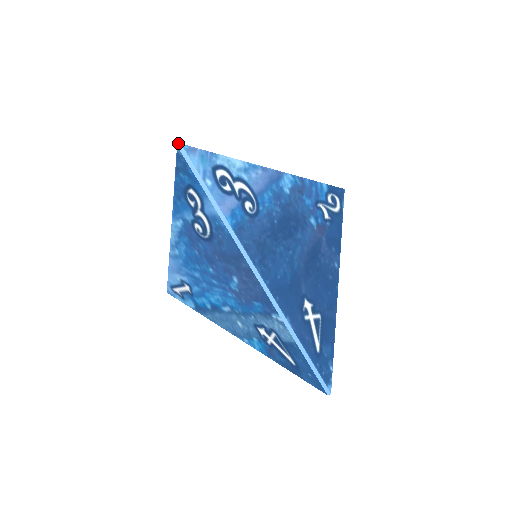
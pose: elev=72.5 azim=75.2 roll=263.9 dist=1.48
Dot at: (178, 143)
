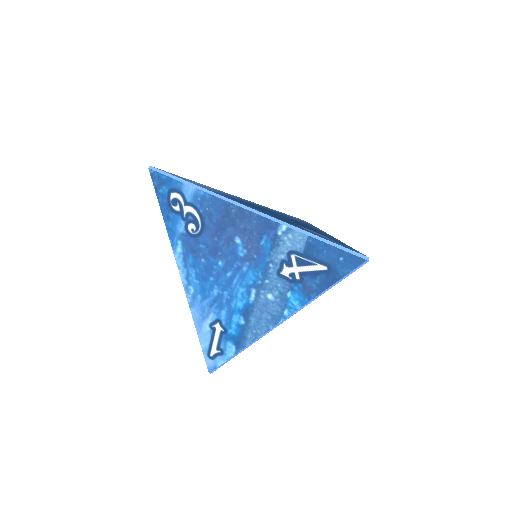
Dot at: occluded
